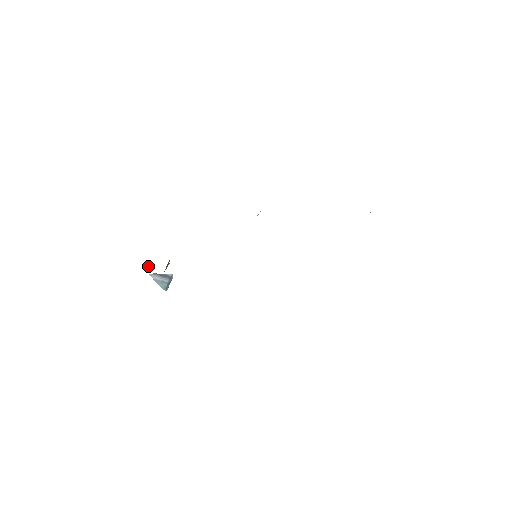
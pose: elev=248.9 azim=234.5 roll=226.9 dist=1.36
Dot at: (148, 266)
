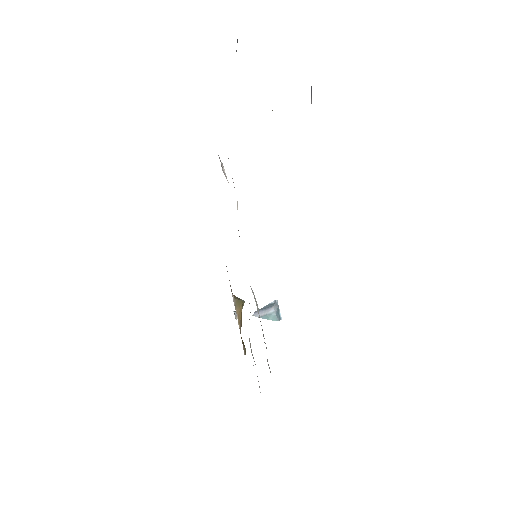
Dot at: (234, 313)
